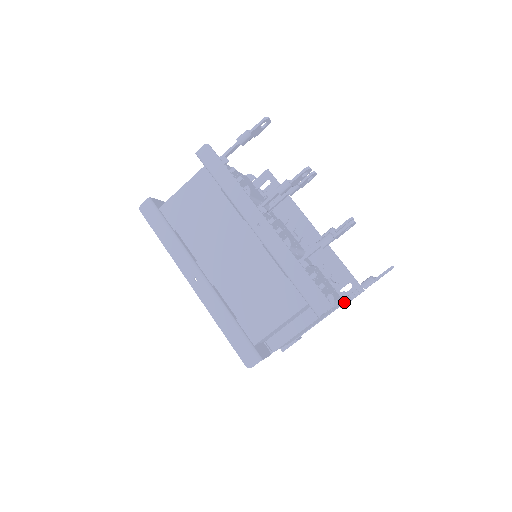
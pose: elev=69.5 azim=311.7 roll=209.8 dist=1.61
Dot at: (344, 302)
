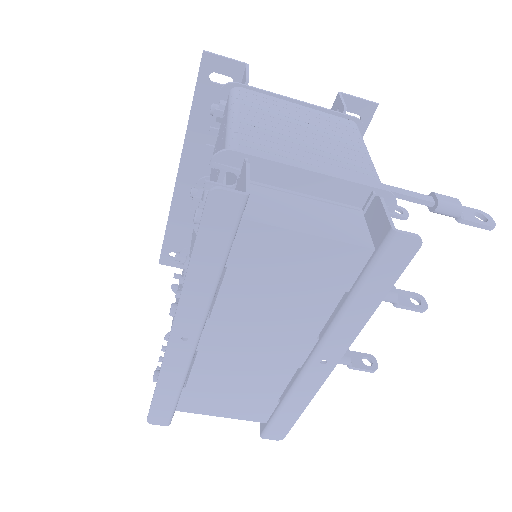
Dot at: occluded
